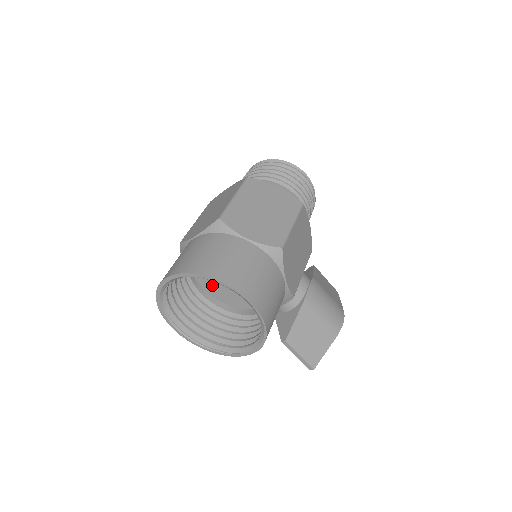
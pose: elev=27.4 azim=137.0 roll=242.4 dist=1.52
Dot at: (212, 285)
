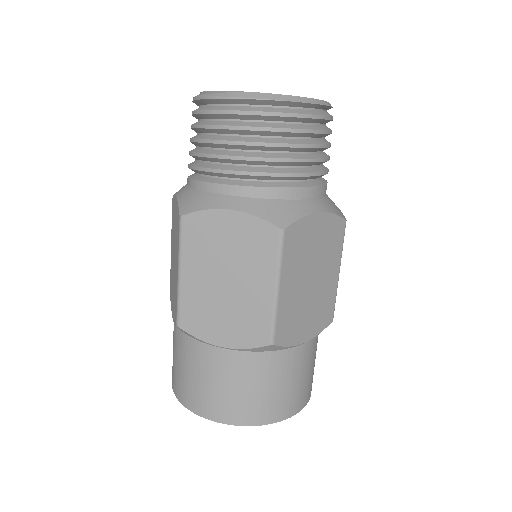
Dot at: occluded
